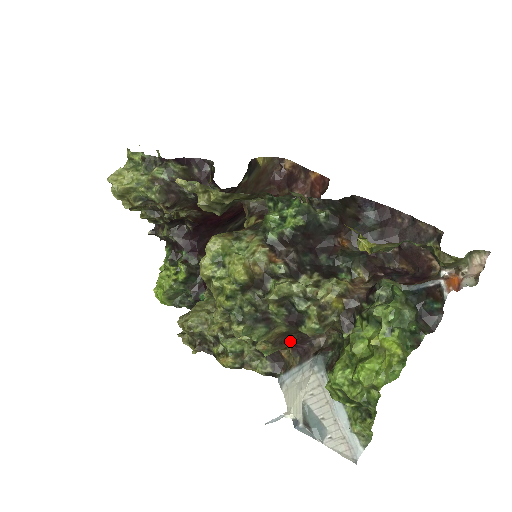
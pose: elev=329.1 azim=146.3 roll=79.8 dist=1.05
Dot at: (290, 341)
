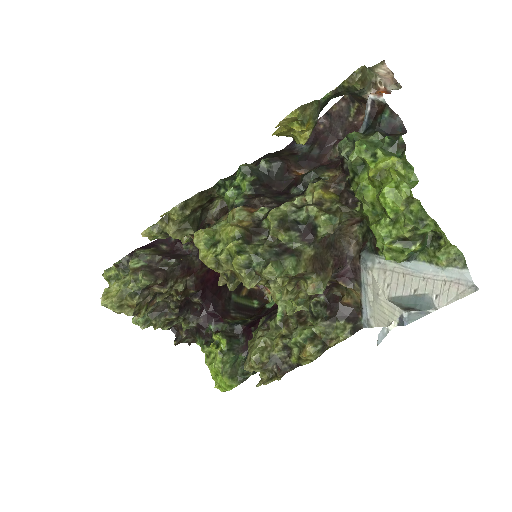
Dot at: (329, 265)
